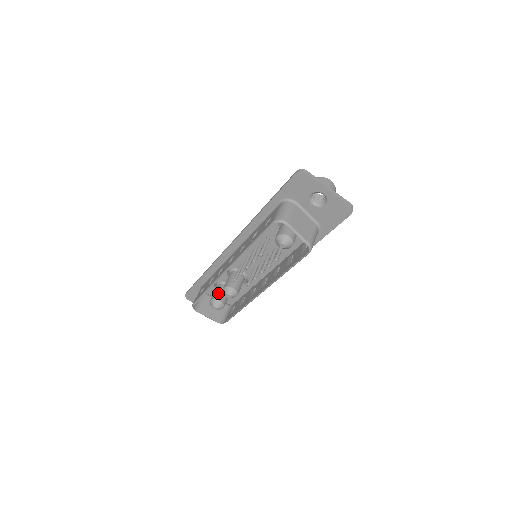
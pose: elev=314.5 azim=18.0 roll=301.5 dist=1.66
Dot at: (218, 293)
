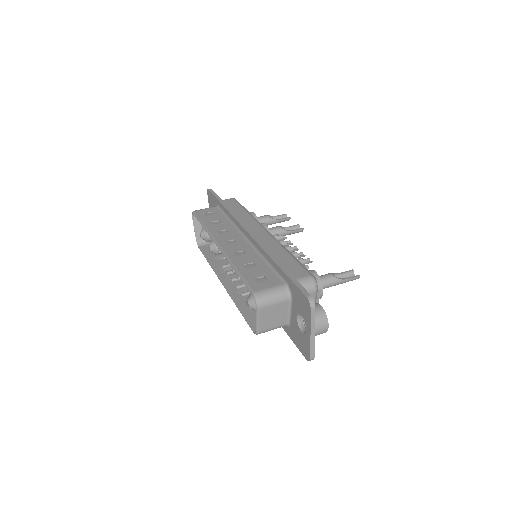
Dot at: occluded
